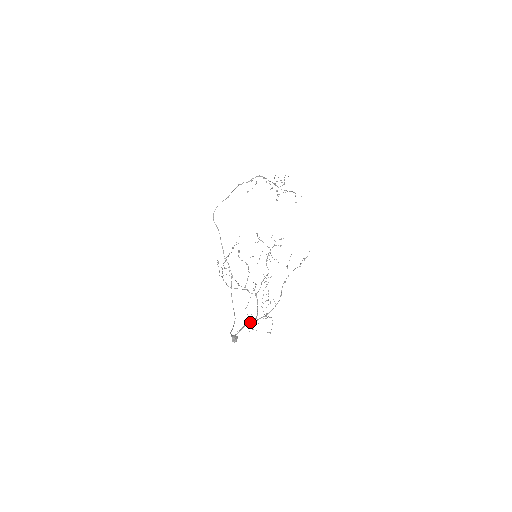
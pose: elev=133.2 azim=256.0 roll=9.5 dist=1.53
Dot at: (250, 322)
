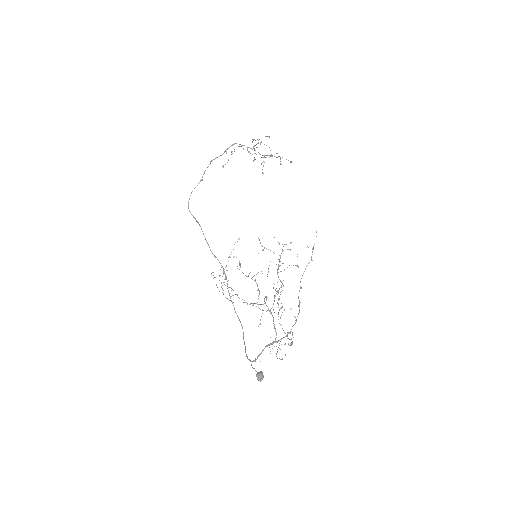
Dot at: (269, 344)
